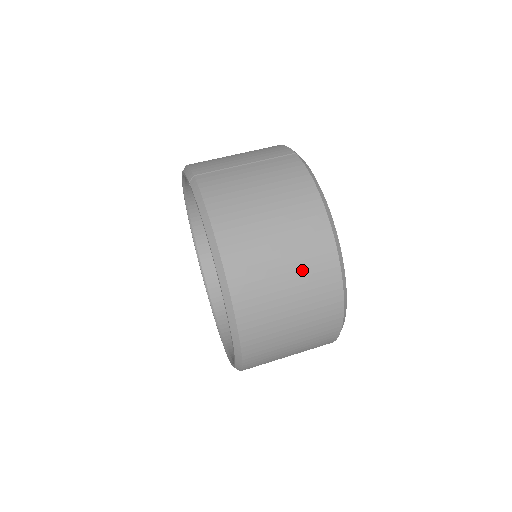
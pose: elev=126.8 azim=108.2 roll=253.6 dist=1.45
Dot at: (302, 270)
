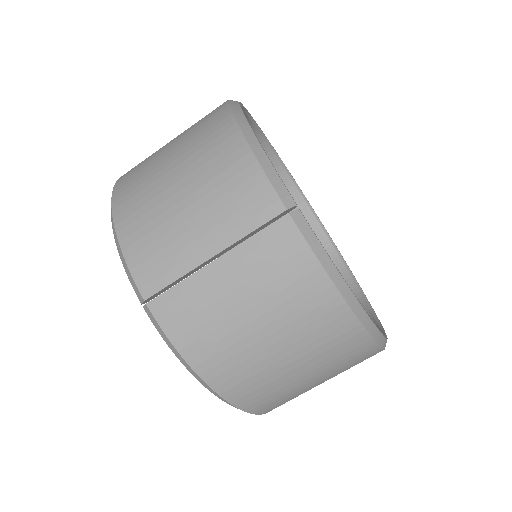
Dot at: (333, 370)
